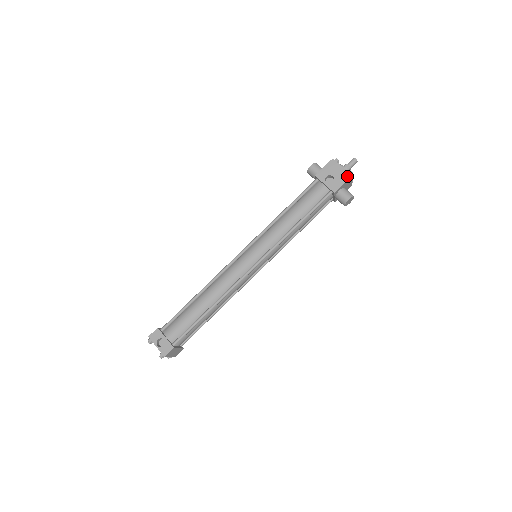
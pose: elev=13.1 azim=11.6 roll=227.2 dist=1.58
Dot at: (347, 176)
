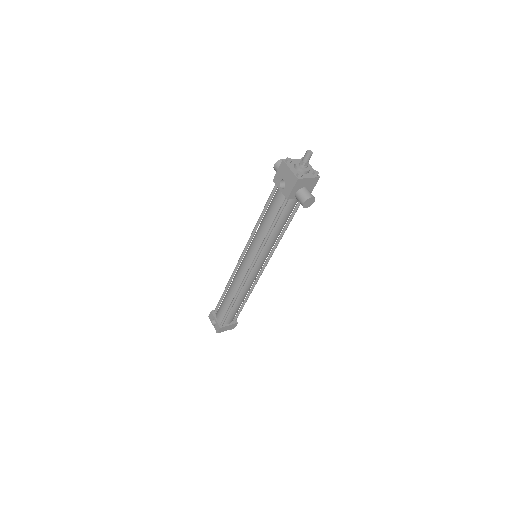
Dot at: (294, 180)
